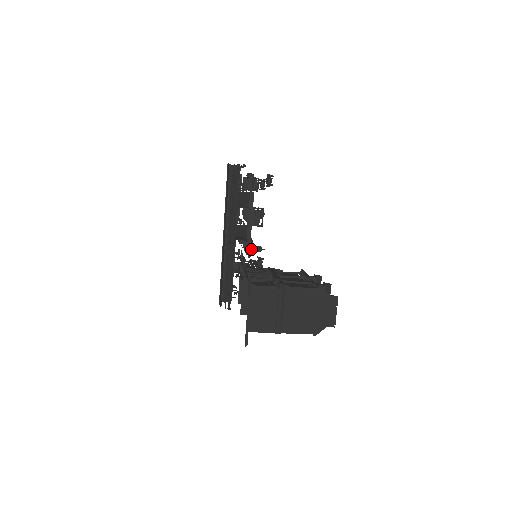
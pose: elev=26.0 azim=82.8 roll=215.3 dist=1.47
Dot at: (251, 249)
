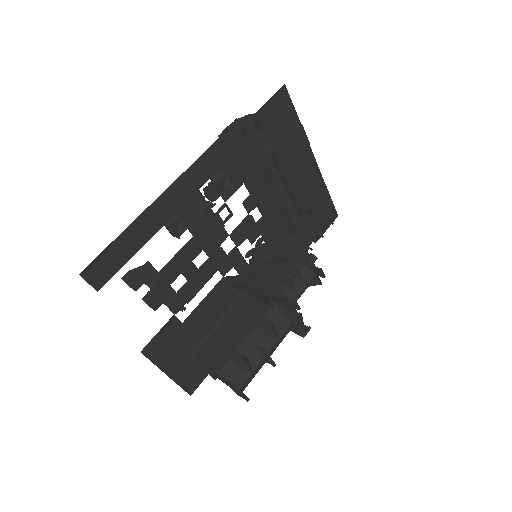
Dot at: (171, 309)
